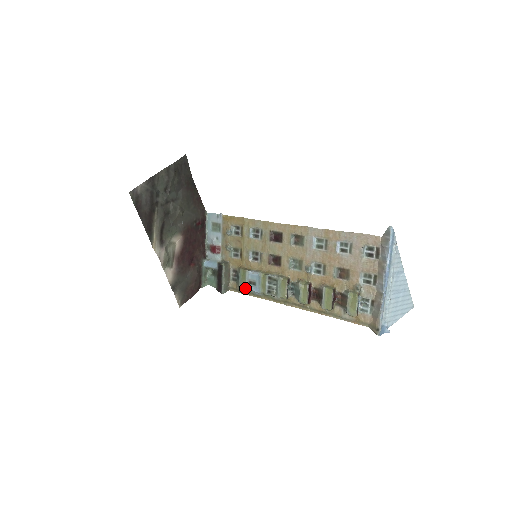
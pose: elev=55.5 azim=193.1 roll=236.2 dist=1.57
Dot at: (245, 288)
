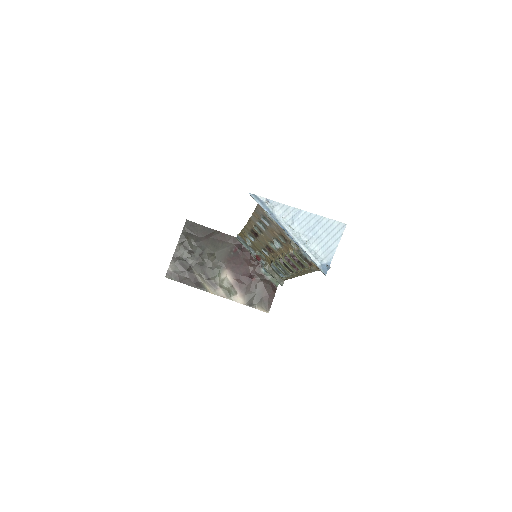
Dot at: (281, 277)
